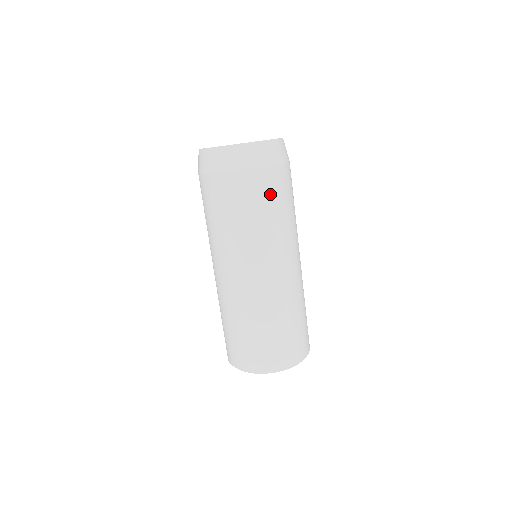
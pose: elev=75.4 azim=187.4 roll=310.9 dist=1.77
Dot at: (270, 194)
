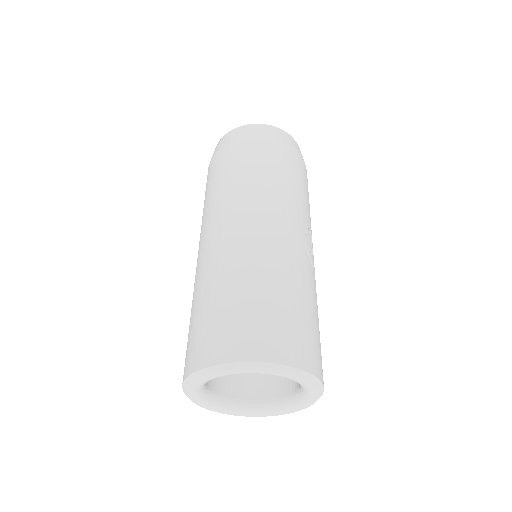
Dot at: (233, 160)
